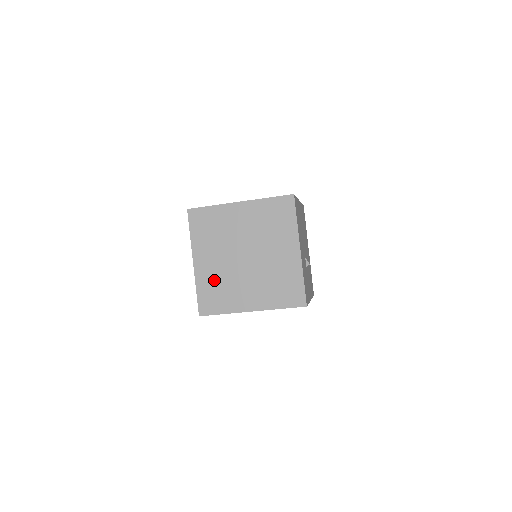
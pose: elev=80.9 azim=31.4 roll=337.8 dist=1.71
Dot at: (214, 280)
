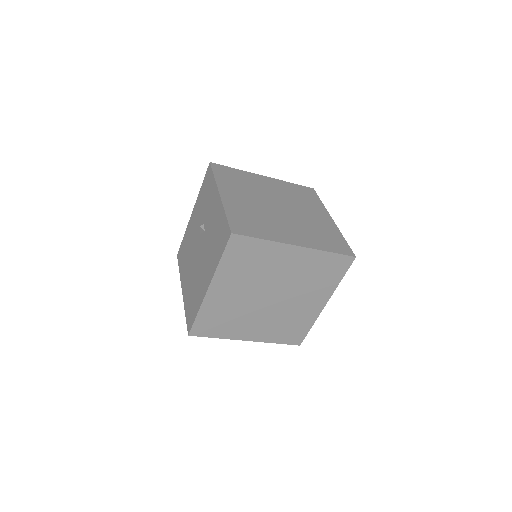
Dot at: (224, 309)
